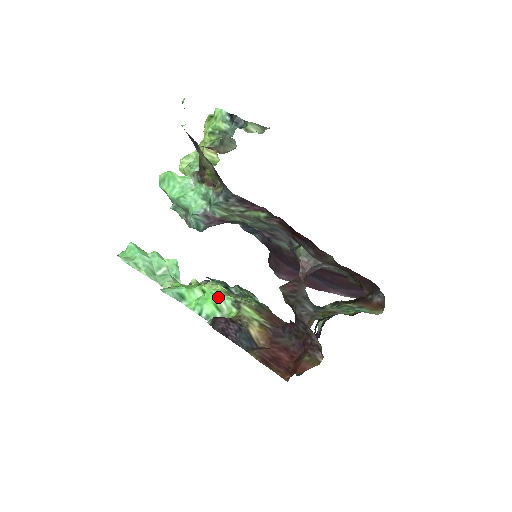
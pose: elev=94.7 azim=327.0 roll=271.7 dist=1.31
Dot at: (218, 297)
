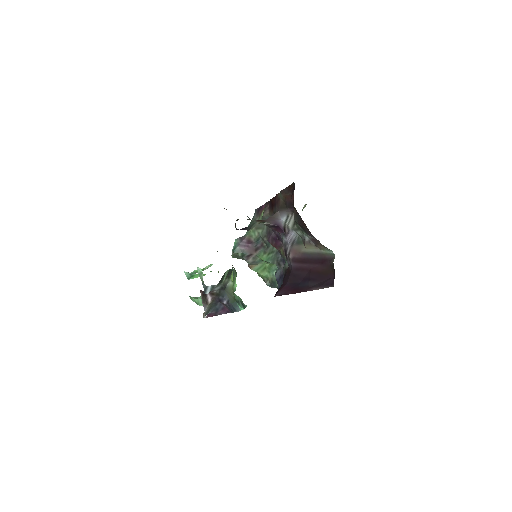
Dot at: occluded
